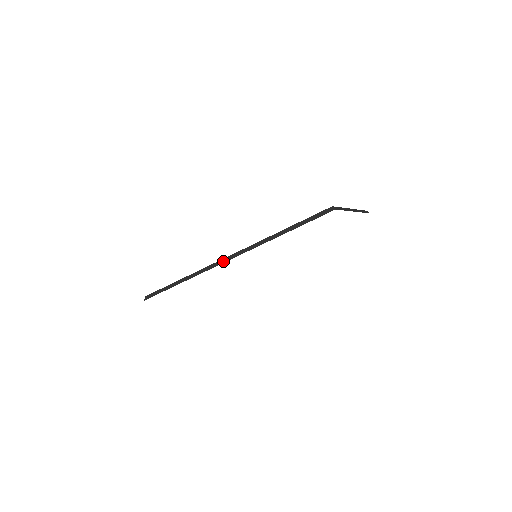
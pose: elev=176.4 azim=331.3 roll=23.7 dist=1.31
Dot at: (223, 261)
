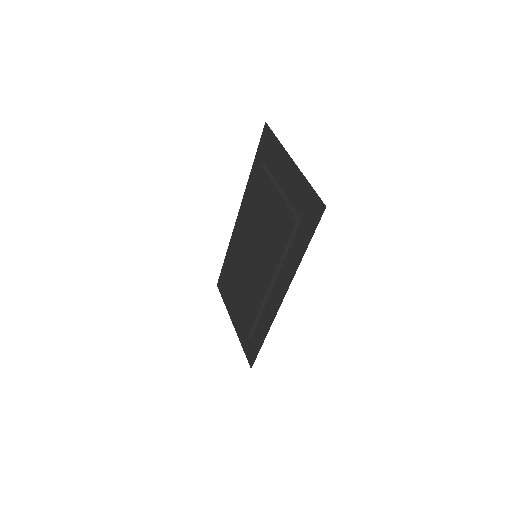
Dot at: (270, 289)
